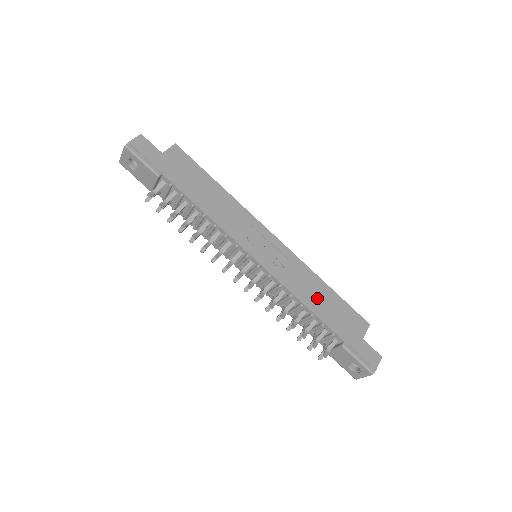
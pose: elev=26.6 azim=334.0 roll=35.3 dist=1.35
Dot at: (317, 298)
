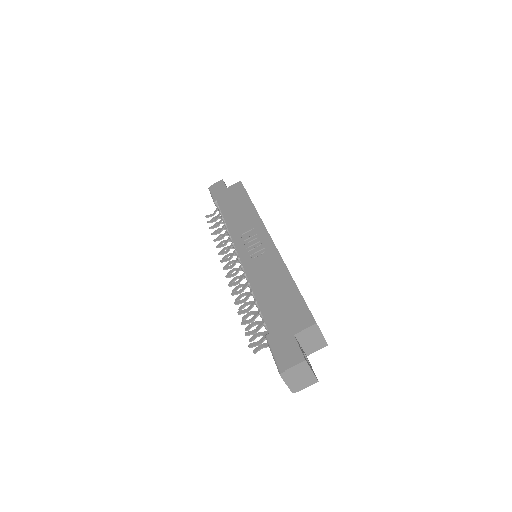
Dot at: (271, 288)
